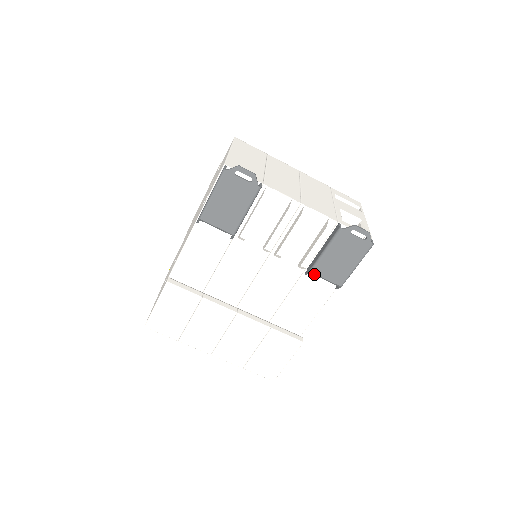
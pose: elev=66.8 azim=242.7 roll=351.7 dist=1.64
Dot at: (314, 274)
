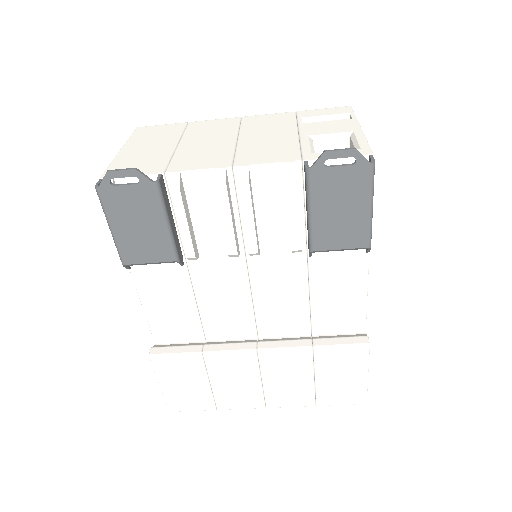
Dot at: (318, 251)
